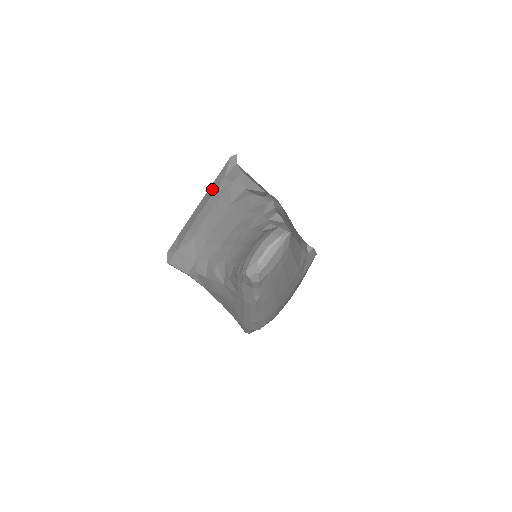
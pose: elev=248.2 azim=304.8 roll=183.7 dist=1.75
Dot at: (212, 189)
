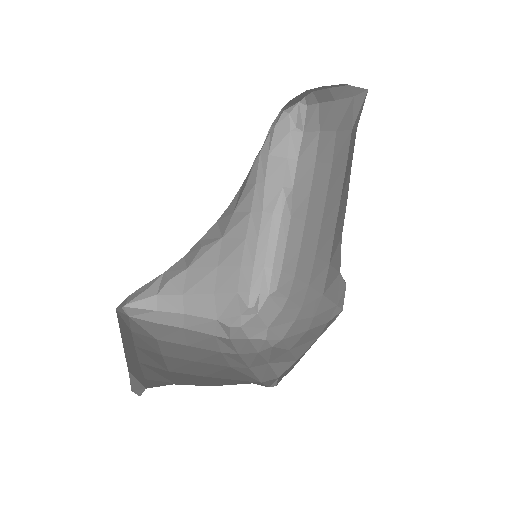
Dot at: occluded
